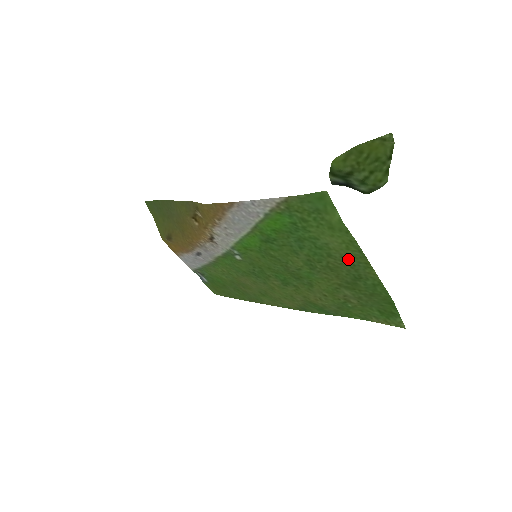
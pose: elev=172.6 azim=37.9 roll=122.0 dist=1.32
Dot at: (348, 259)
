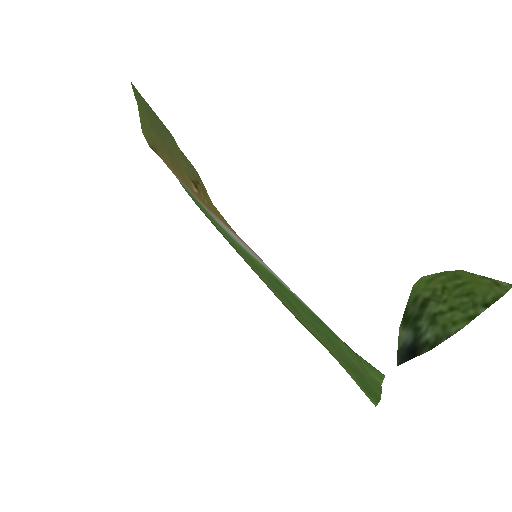
Dot at: (361, 370)
